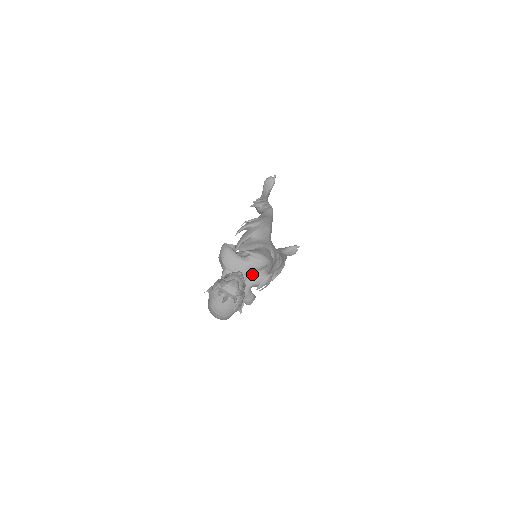
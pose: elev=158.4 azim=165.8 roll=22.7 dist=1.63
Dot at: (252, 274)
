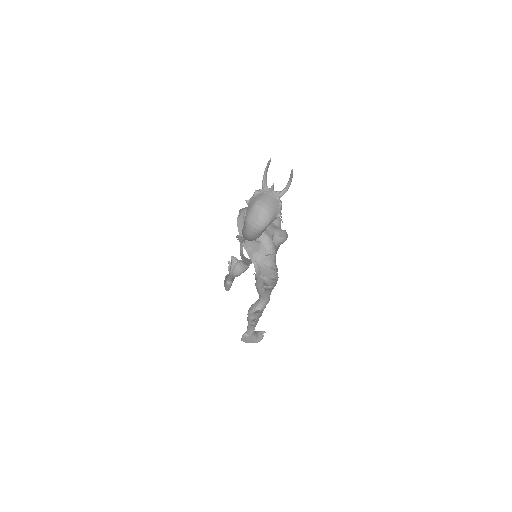
Dot at: (272, 225)
